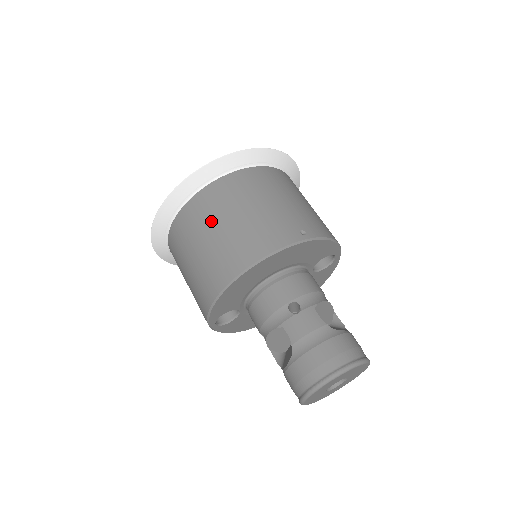
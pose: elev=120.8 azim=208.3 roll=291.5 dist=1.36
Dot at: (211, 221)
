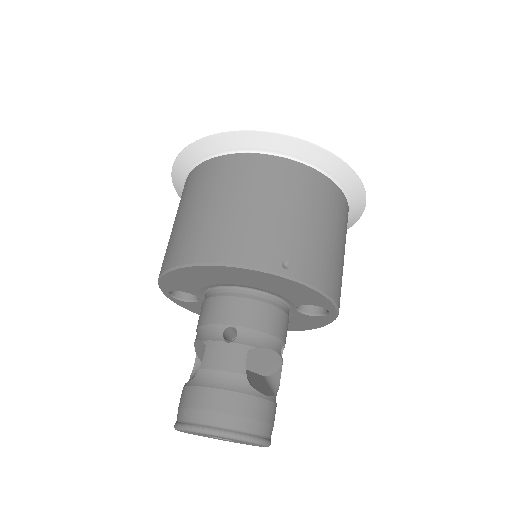
Dot at: (211, 192)
